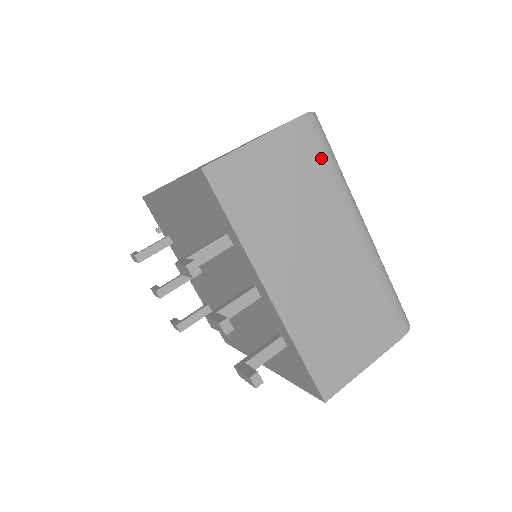
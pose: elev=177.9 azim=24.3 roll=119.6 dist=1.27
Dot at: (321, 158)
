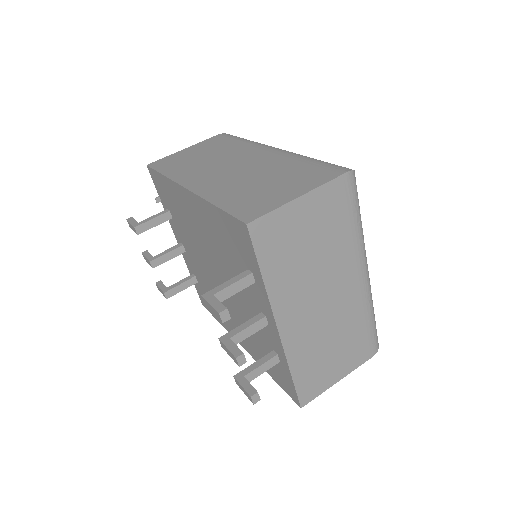
Dot at: (349, 213)
